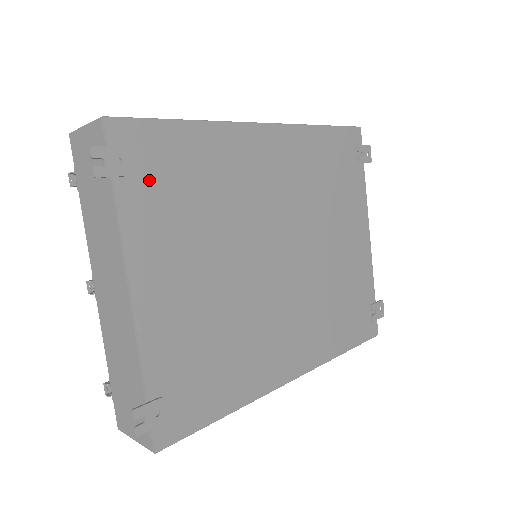
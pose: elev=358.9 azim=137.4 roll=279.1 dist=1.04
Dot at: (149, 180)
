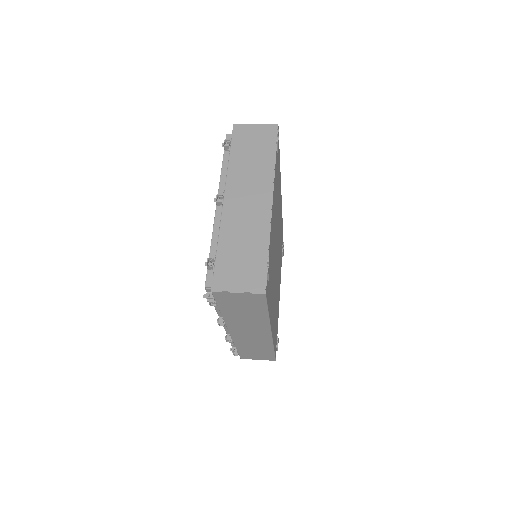
Dot at: (277, 164)
